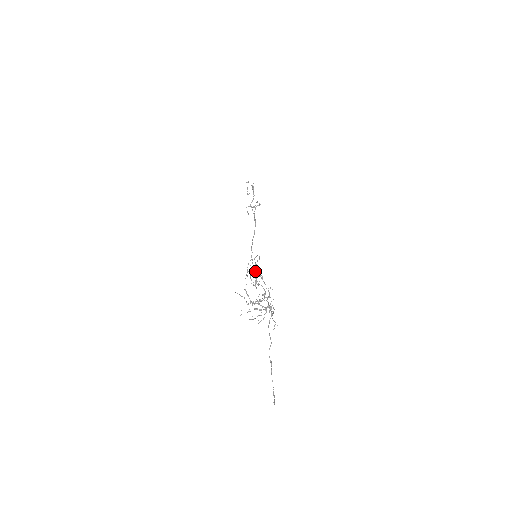
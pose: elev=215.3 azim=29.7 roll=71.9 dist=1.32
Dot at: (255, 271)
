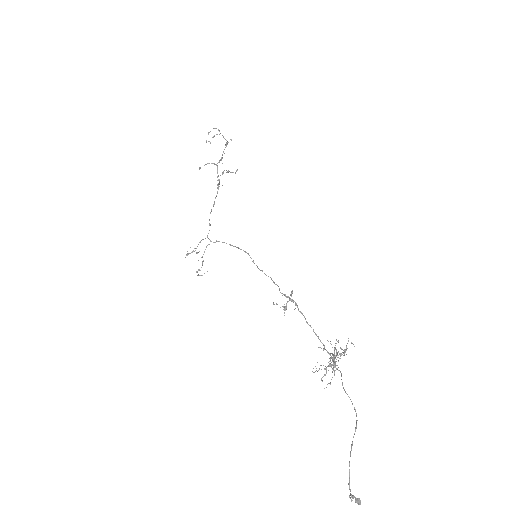
Dot at: (279, 288)
